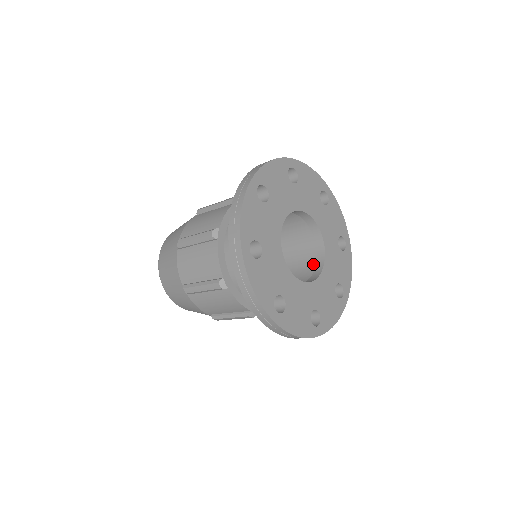
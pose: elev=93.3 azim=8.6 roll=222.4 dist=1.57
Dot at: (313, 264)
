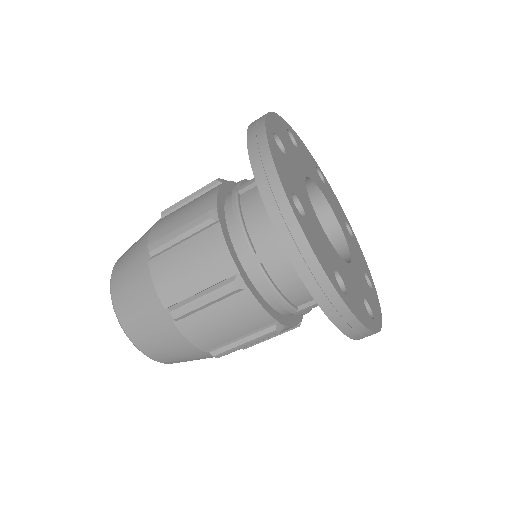
Dot at: occluded
